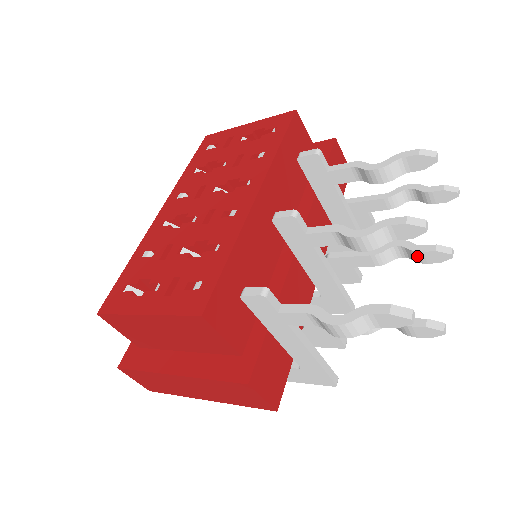
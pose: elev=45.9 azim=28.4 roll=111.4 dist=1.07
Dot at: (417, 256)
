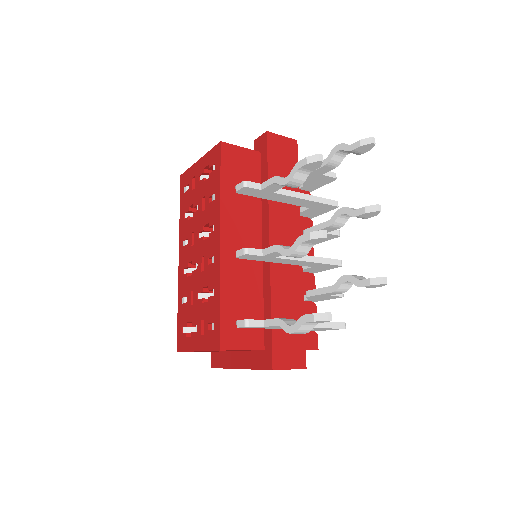
Dot at: (357, 217)
